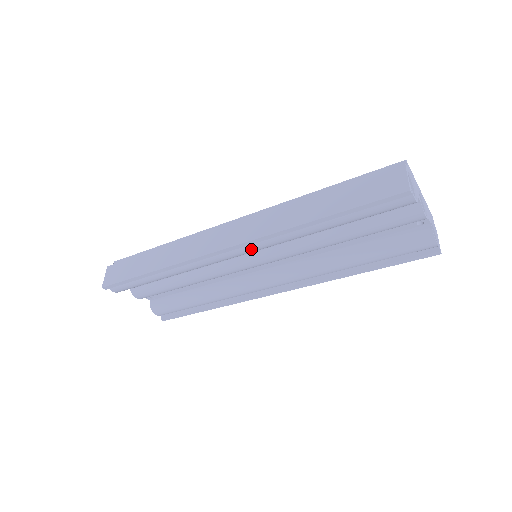
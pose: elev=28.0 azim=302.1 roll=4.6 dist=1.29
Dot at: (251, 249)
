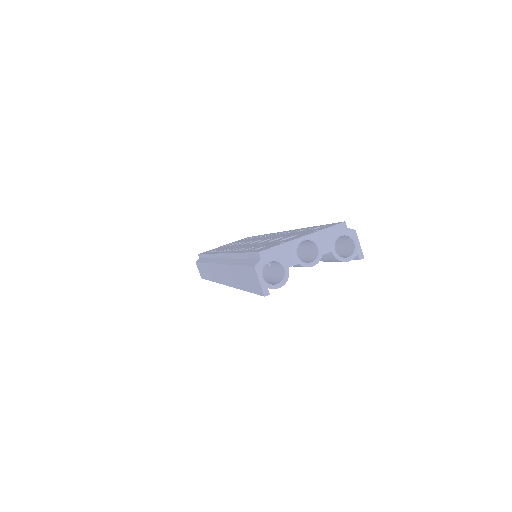
Dot at: occluded
